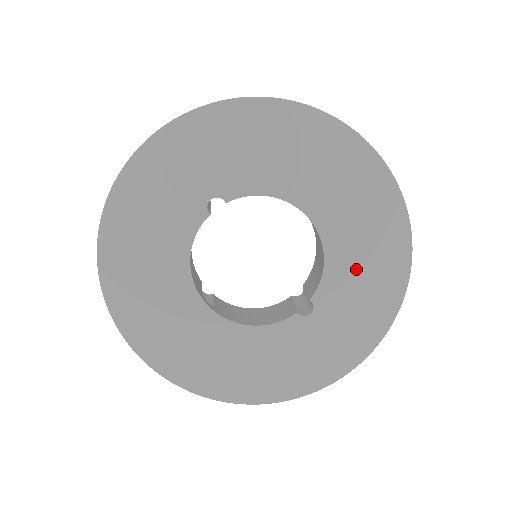
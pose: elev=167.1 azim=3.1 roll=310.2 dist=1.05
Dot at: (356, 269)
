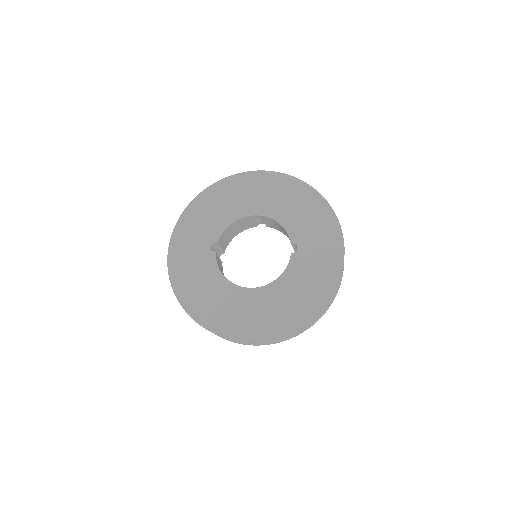
Dot at: (295, 213)
